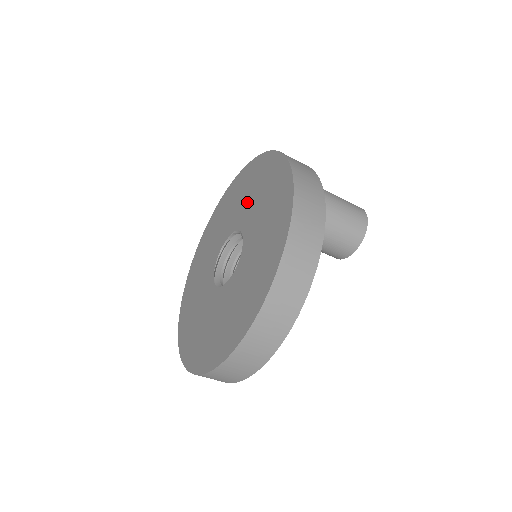
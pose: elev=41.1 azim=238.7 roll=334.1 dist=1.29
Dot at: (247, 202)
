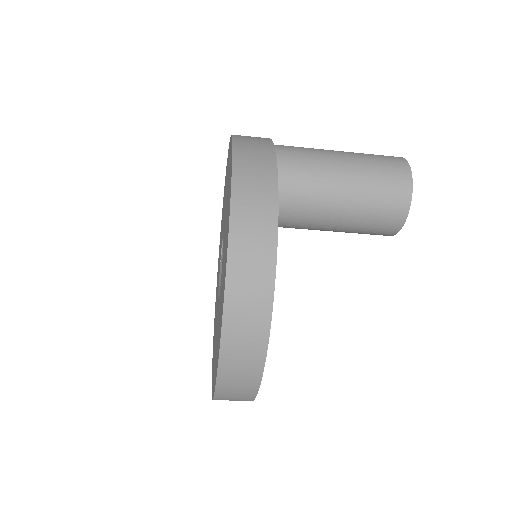
Dot at: occluded
